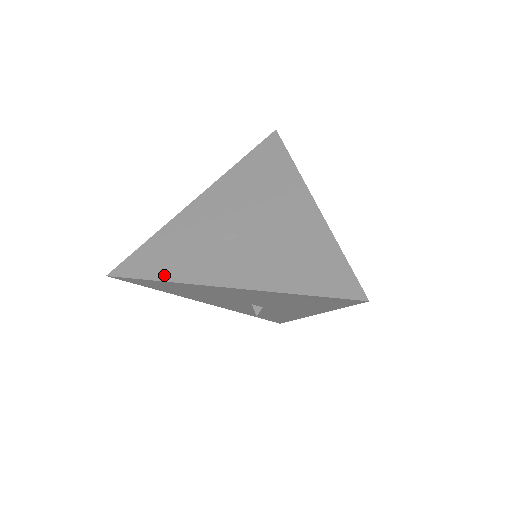
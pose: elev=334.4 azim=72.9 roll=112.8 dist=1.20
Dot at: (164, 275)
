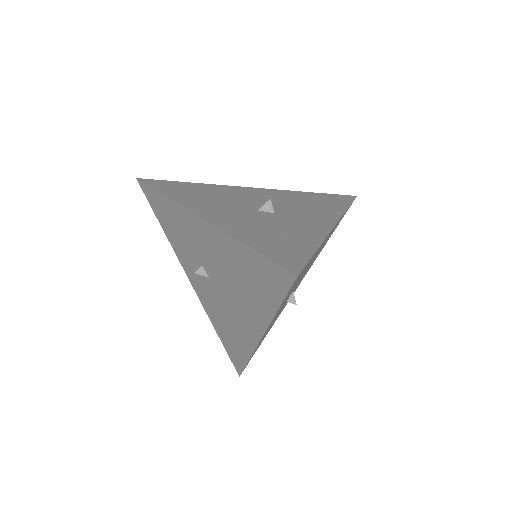
Dot at: (165, 229)
